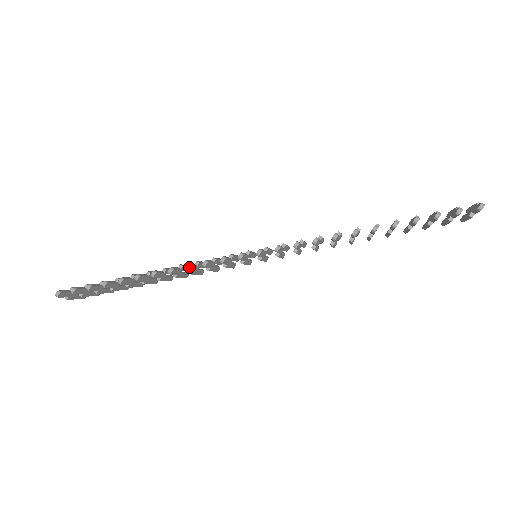
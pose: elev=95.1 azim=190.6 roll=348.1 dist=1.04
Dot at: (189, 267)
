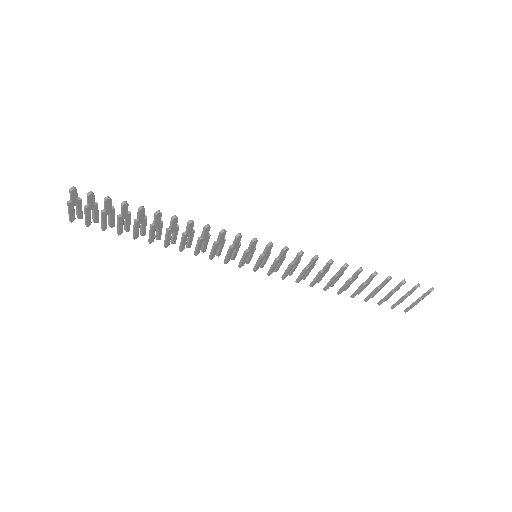
Dot at: (209, 226)
